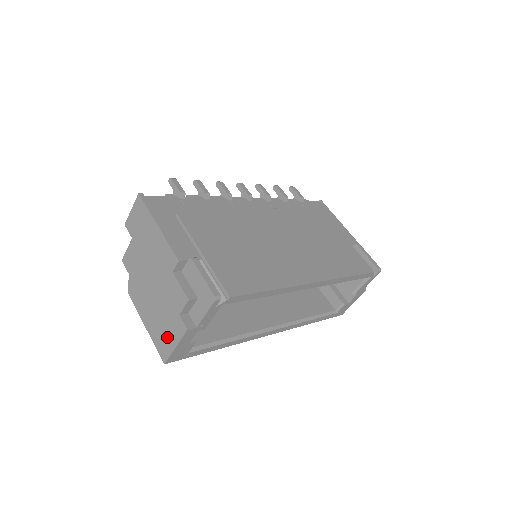
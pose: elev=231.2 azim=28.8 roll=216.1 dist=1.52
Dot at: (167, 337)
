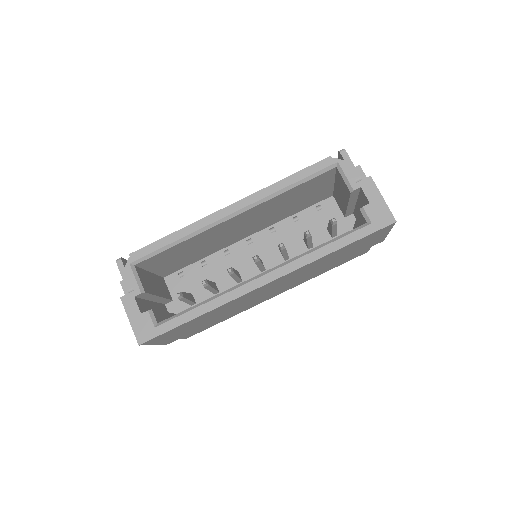
Dot at: occluded
